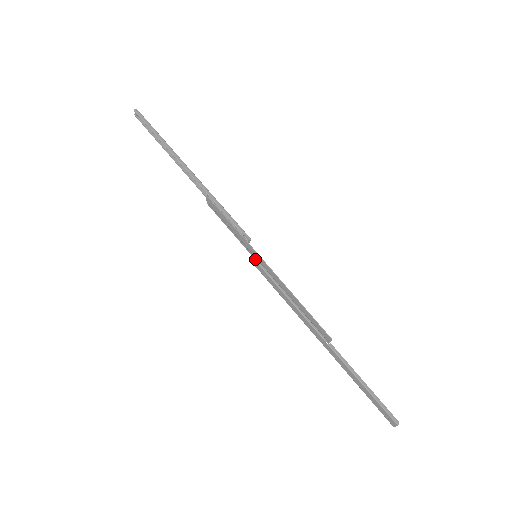
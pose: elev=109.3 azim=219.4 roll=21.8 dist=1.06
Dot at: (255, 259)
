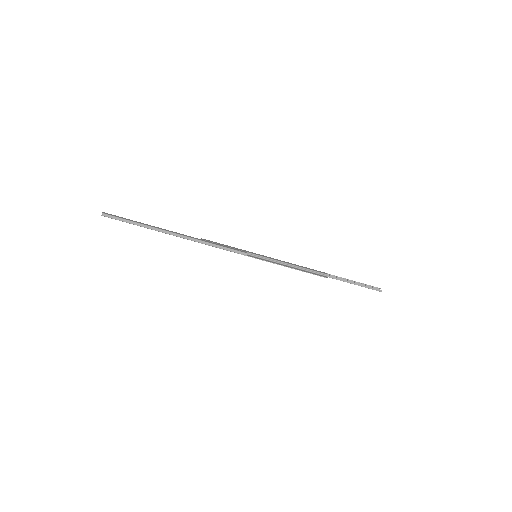
Dot at: (256, 257)
